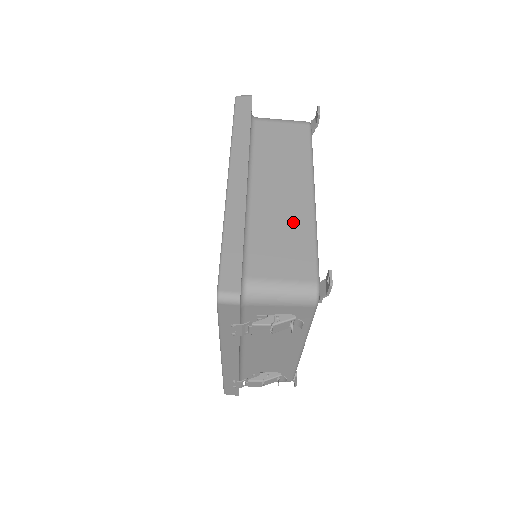
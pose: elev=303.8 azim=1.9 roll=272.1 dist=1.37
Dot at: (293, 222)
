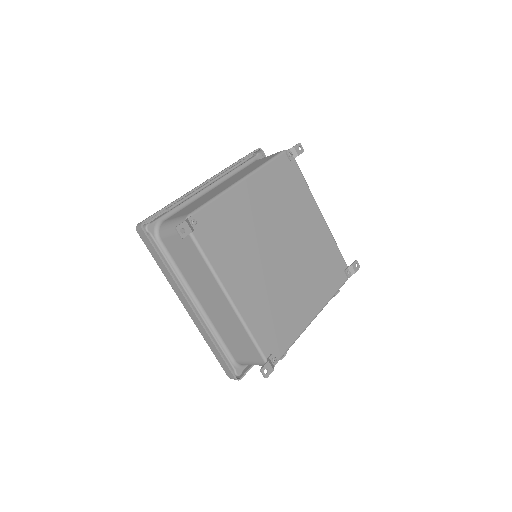
Dot at: (232, 324)
